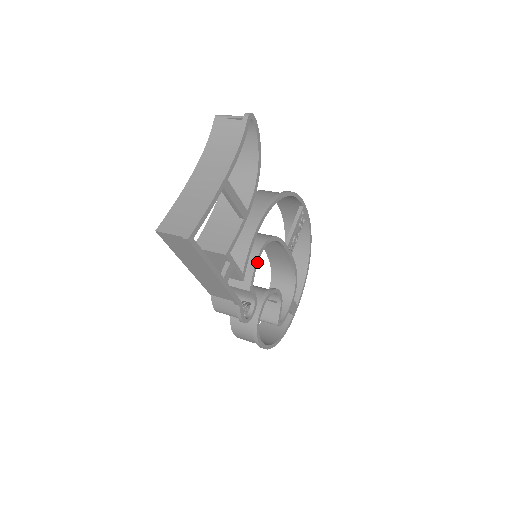
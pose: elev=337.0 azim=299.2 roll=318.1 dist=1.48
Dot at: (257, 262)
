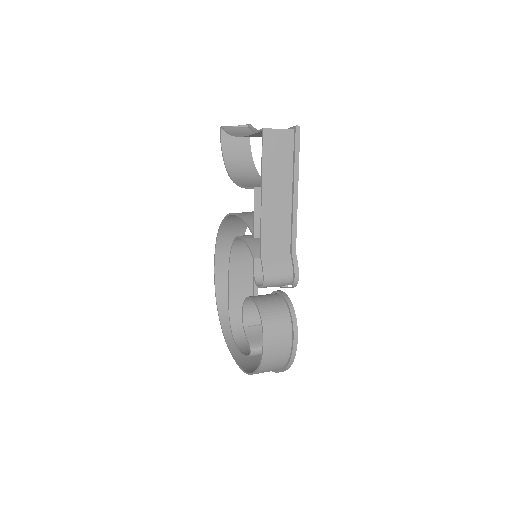
Dot at: occluded
